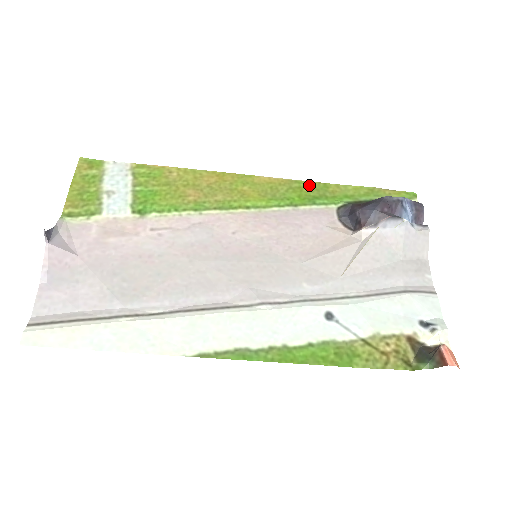
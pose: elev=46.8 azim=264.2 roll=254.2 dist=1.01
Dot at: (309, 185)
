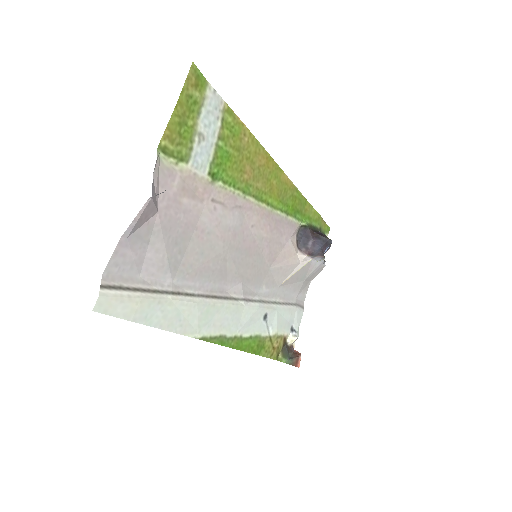
Dot at: (300, 197)
